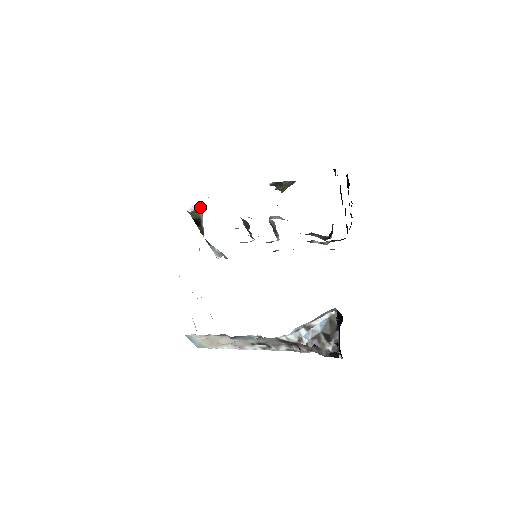
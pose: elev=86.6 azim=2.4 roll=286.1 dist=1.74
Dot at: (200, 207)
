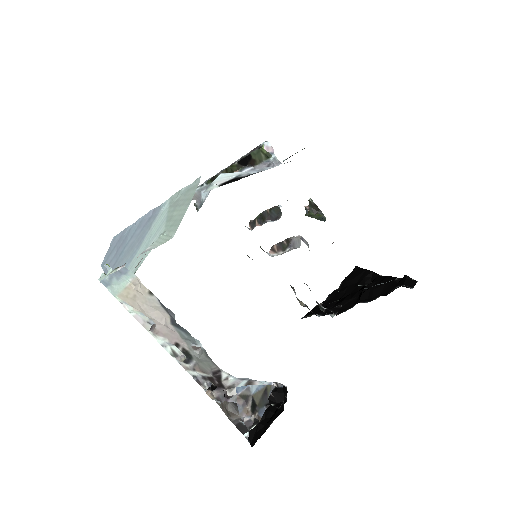
Dot at: occluded
